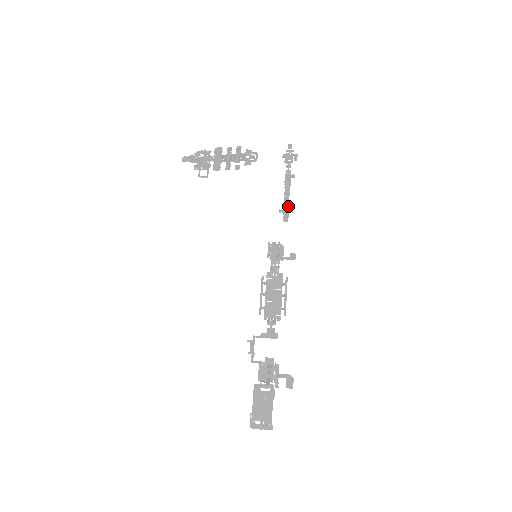
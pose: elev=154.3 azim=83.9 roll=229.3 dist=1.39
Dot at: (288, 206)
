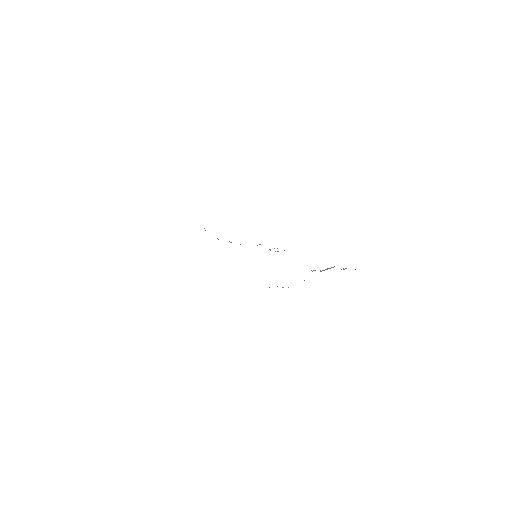
Dot at: (324, 270)
